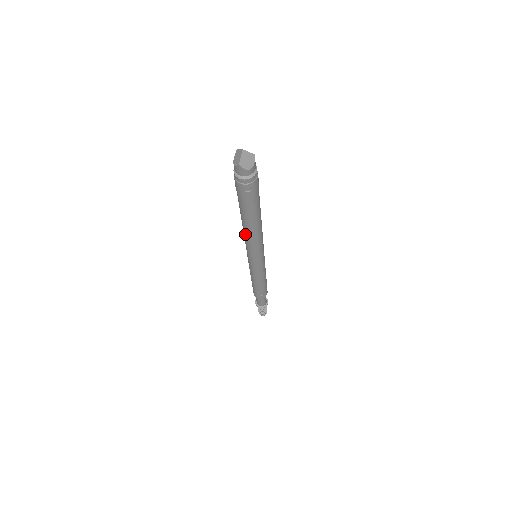
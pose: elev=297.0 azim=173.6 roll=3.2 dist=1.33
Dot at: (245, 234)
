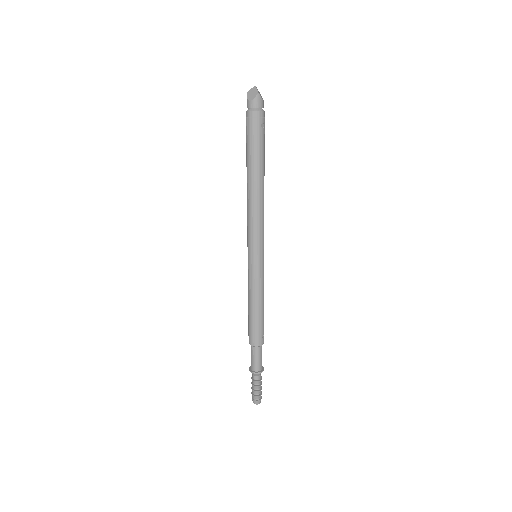
Dot at: (255, 204)
